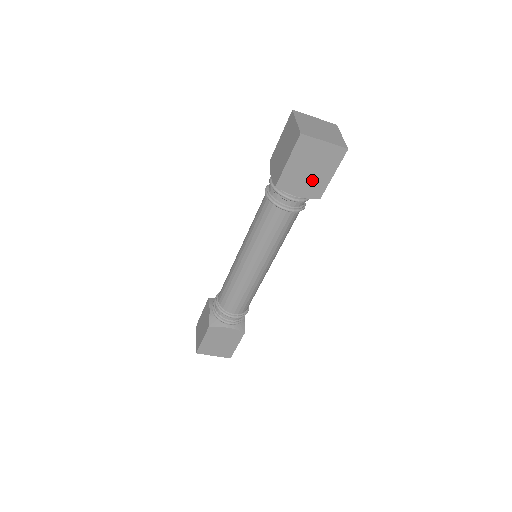
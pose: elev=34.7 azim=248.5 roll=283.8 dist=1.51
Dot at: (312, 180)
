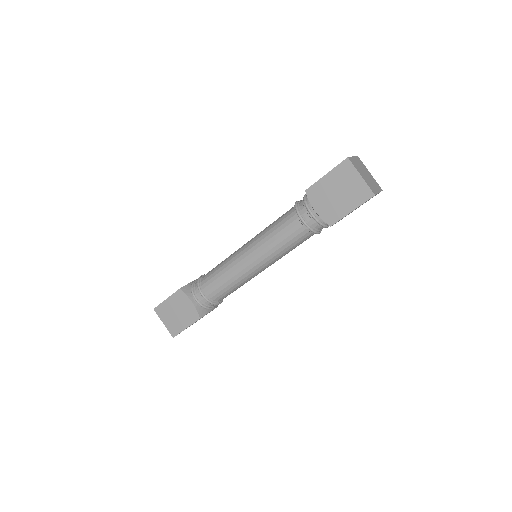
Dot at: occluded
